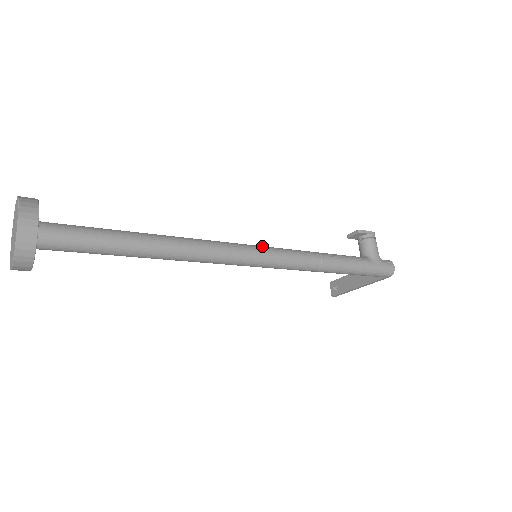
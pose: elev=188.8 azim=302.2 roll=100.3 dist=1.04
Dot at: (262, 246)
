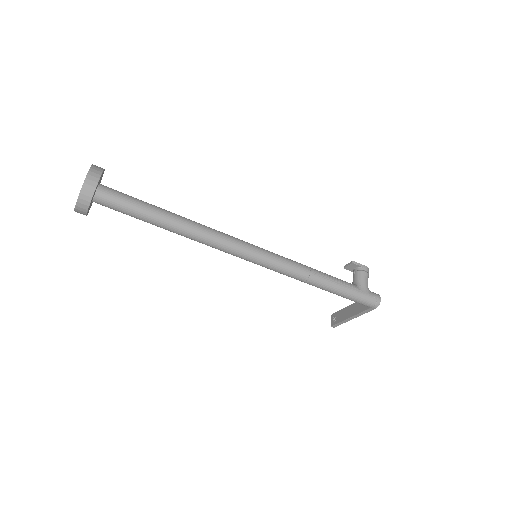
Dot at: (261, 248)
